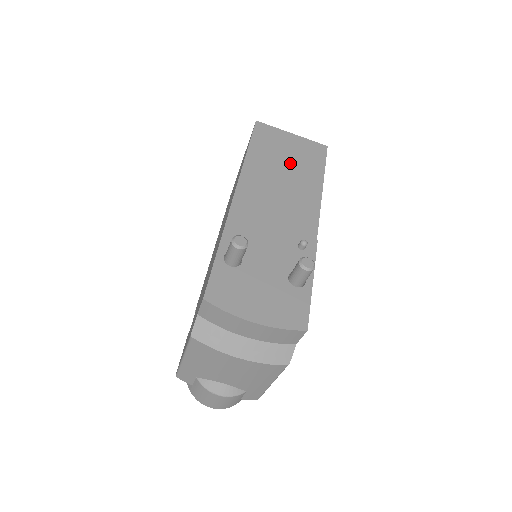
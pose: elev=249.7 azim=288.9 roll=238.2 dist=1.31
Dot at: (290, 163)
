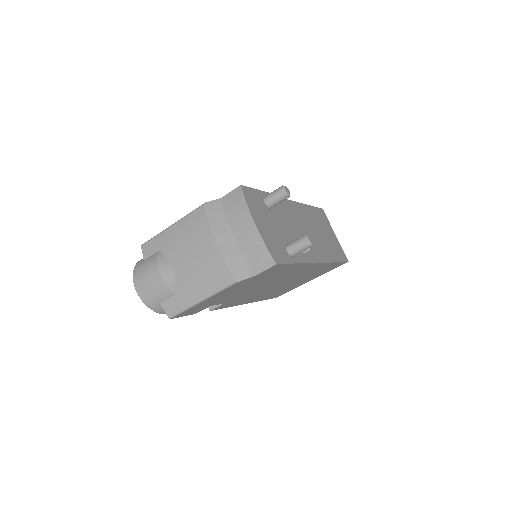
Dot at: (325, 236)
